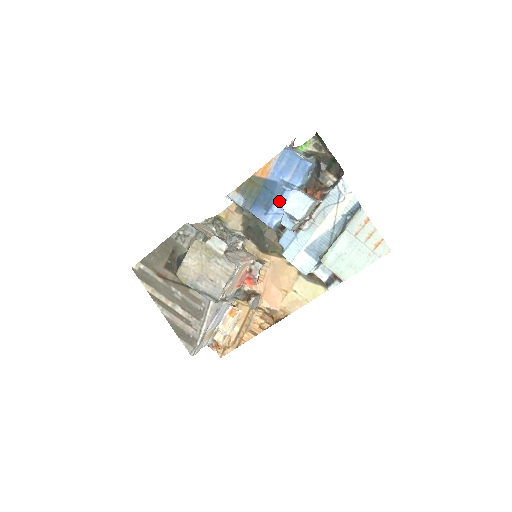
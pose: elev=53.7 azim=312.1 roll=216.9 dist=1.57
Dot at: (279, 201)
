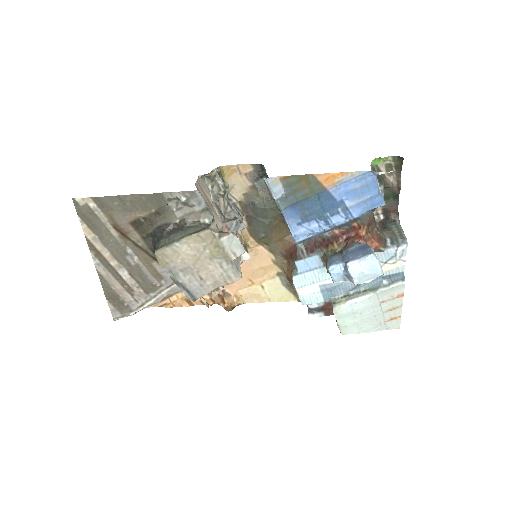
Dot at: (324, 220)
